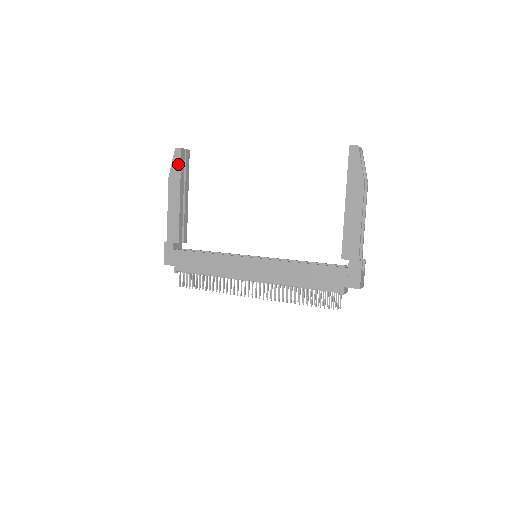
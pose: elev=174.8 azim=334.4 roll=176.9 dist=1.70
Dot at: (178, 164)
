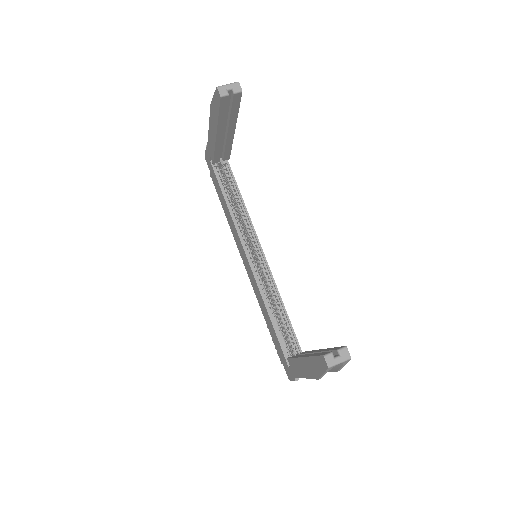
Dot at: (217, 107)
